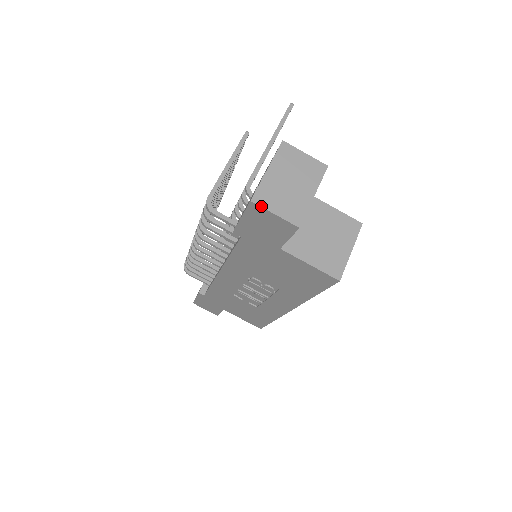
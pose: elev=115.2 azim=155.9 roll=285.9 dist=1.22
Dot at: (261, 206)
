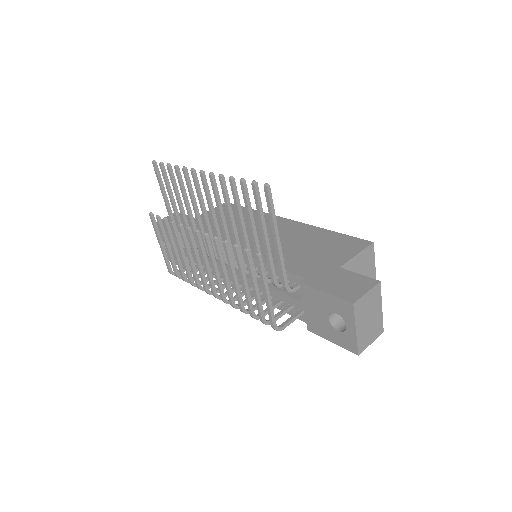
Dot at: occluded
